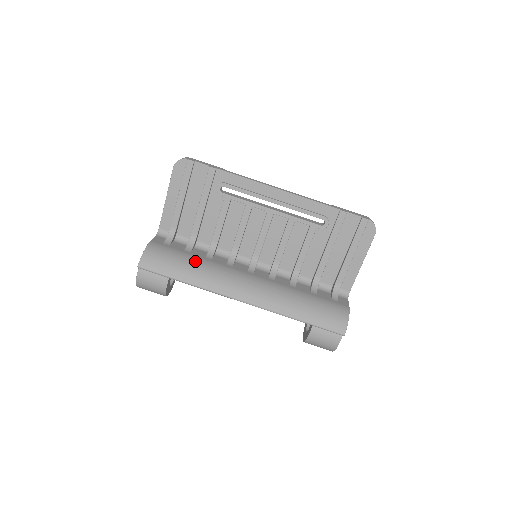
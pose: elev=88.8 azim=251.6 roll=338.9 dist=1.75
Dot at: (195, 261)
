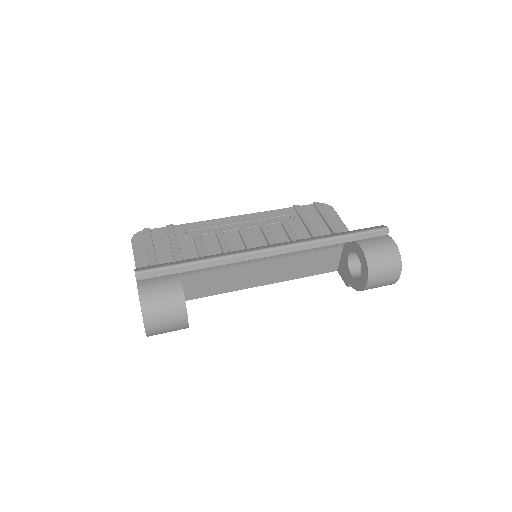
Dot at: occluded
